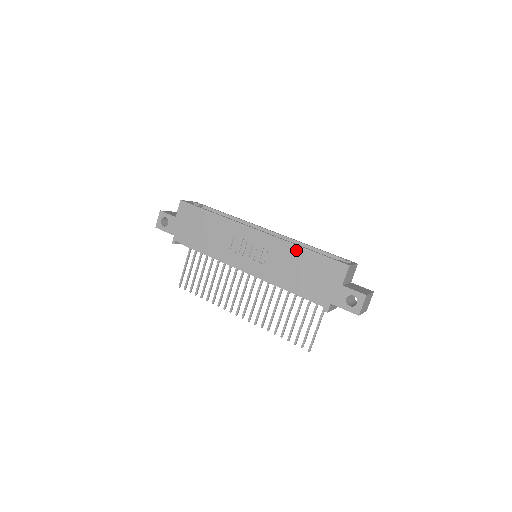
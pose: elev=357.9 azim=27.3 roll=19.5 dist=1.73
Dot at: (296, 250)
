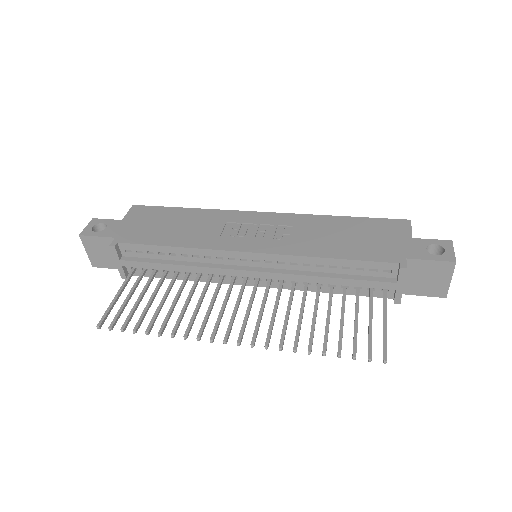
Dot at: (328, 219)
